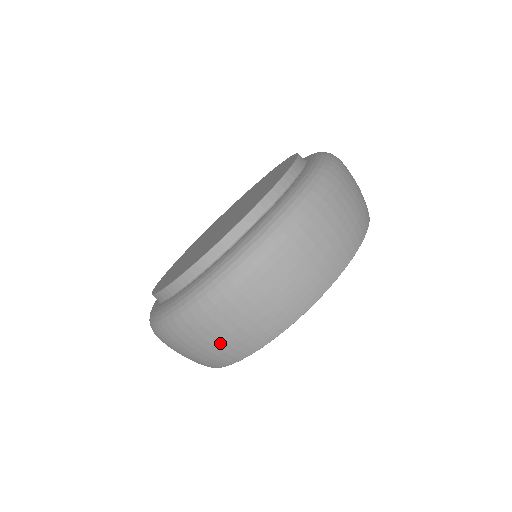
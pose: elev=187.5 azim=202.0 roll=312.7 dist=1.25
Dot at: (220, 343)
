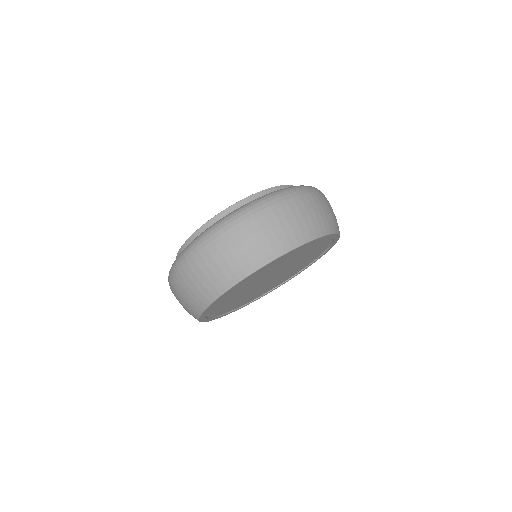
Dot at: (216, 269)
